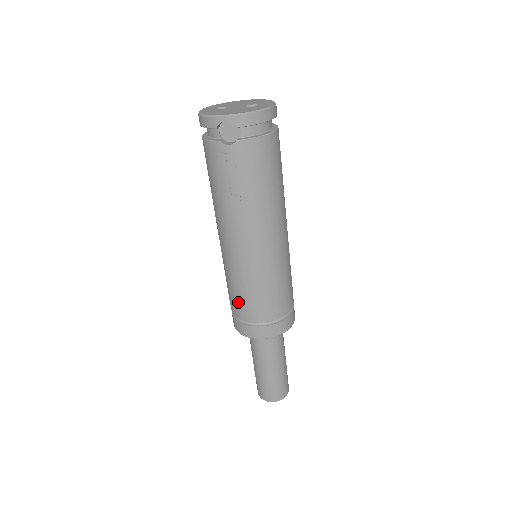
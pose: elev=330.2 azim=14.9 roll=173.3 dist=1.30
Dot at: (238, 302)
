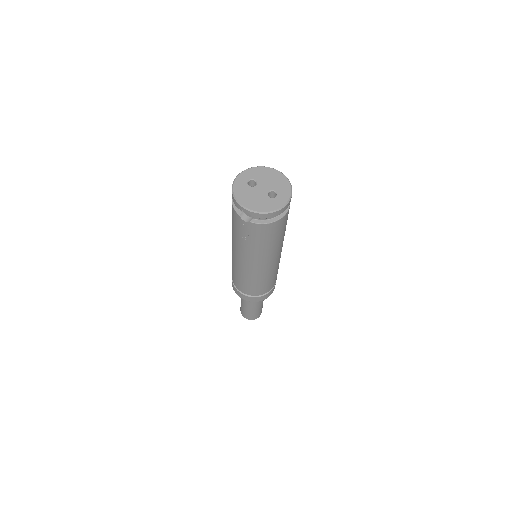
Dot at: (235, 278)
